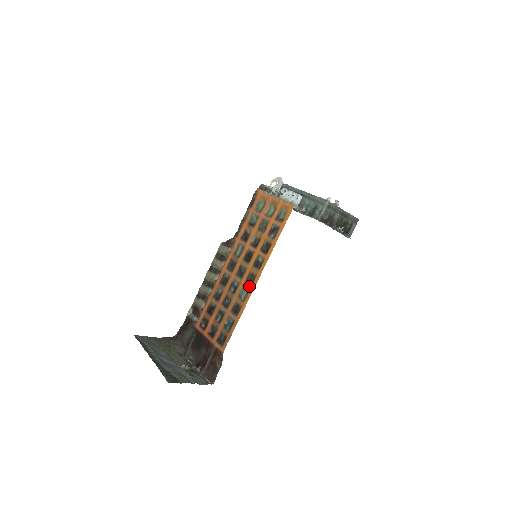
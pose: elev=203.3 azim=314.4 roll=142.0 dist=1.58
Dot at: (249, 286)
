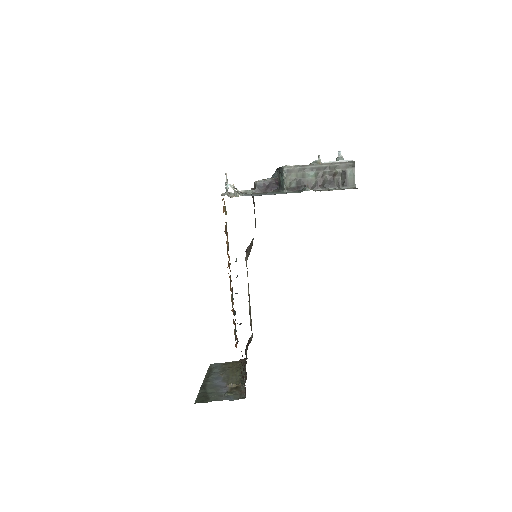
Dot at: occluded
